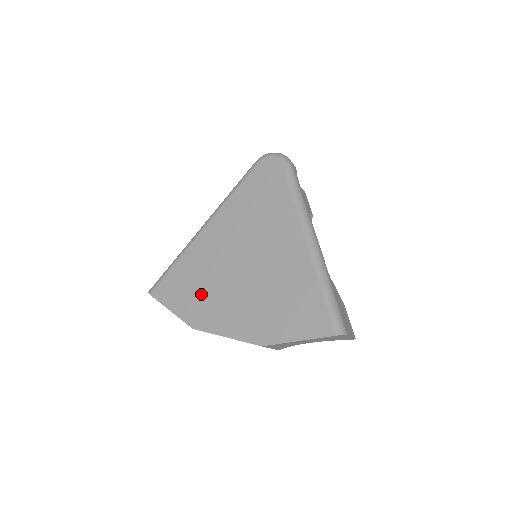
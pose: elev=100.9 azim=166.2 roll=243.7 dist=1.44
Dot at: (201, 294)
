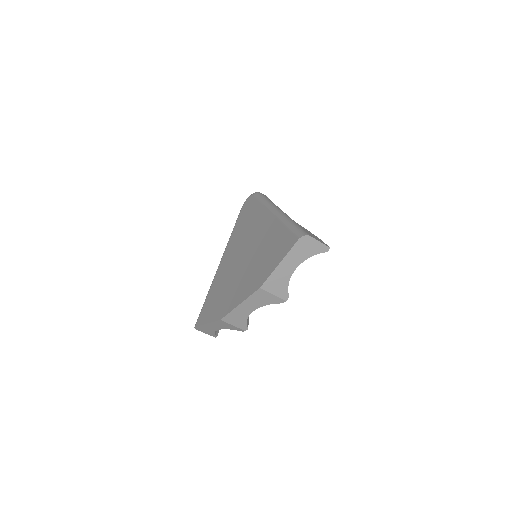
Dot at: (222, 296)
